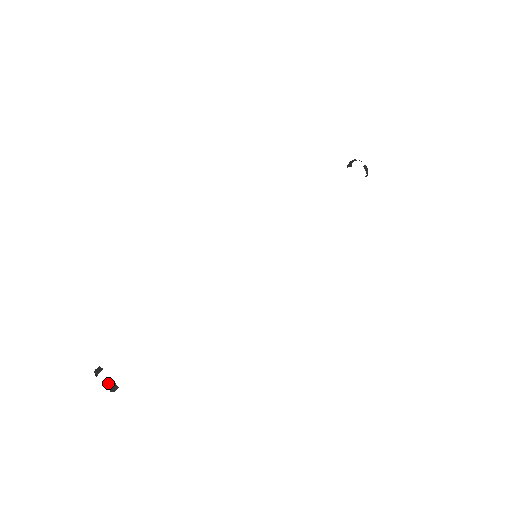
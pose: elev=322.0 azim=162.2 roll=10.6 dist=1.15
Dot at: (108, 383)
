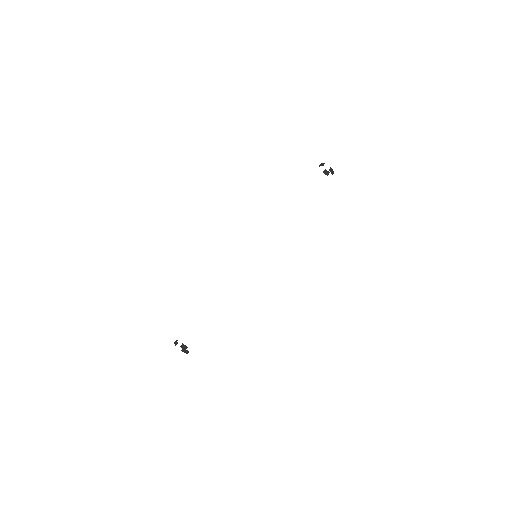
Dot at: (175, 342)
